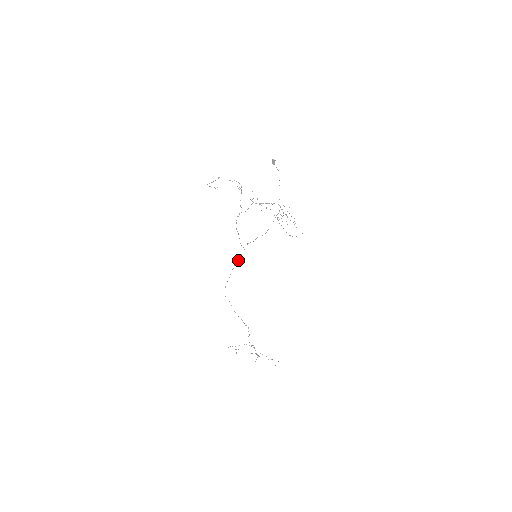
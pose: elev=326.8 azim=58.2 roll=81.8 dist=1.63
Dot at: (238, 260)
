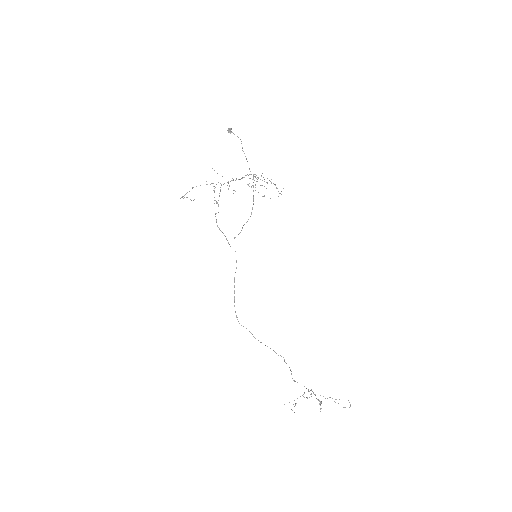
Dot at: (236, 268)
